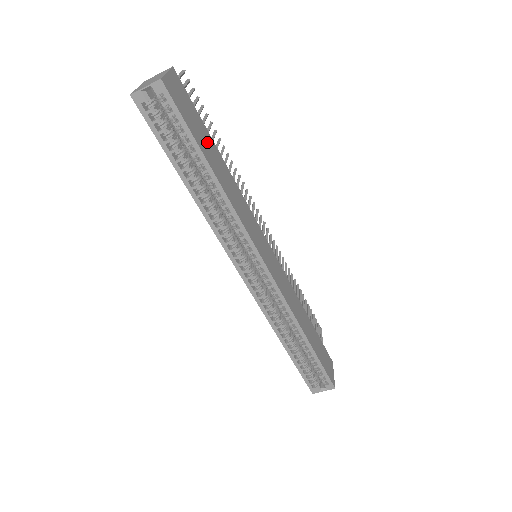
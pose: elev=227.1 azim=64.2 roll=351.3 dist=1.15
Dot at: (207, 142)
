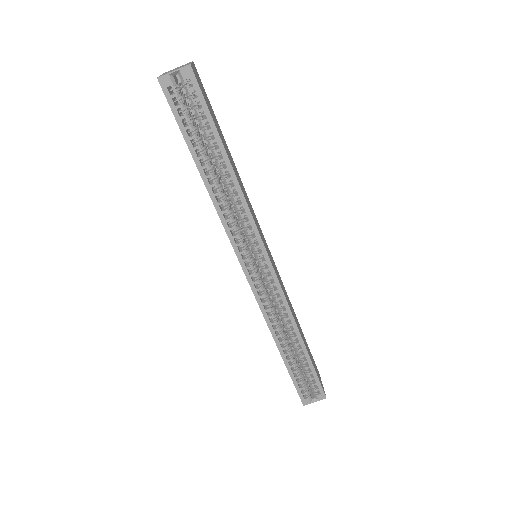
Dot at: (221, 135)
